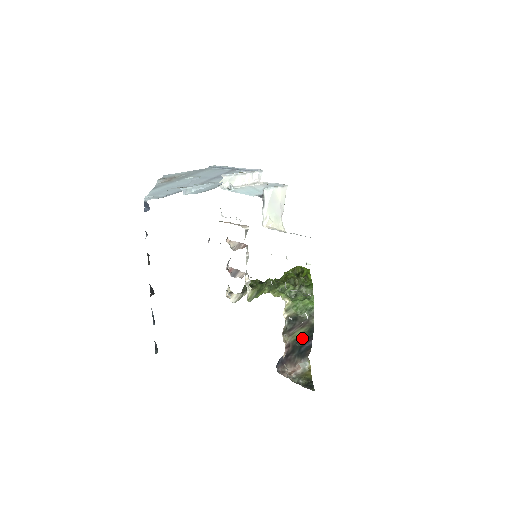
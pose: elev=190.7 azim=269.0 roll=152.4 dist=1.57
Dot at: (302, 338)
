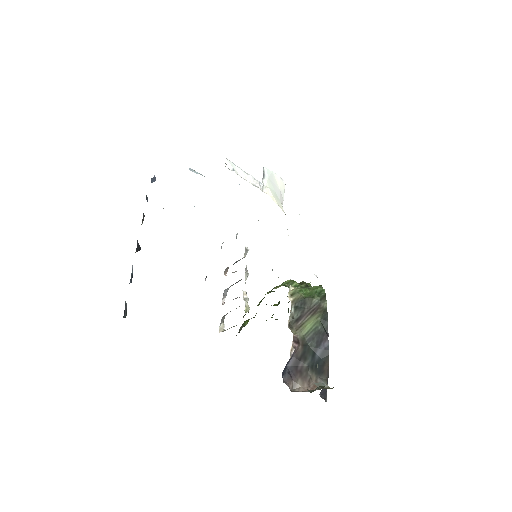
Dot at: (314, 333)
